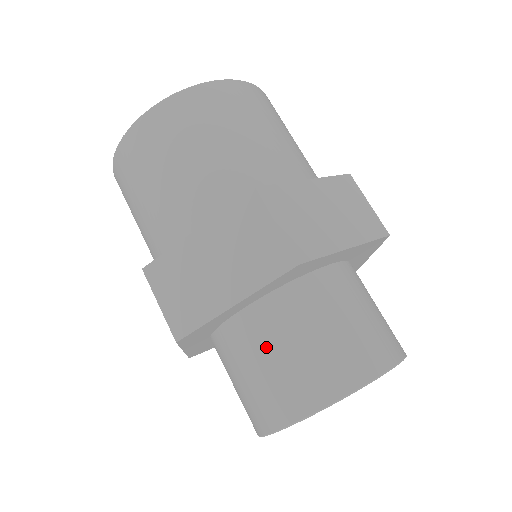
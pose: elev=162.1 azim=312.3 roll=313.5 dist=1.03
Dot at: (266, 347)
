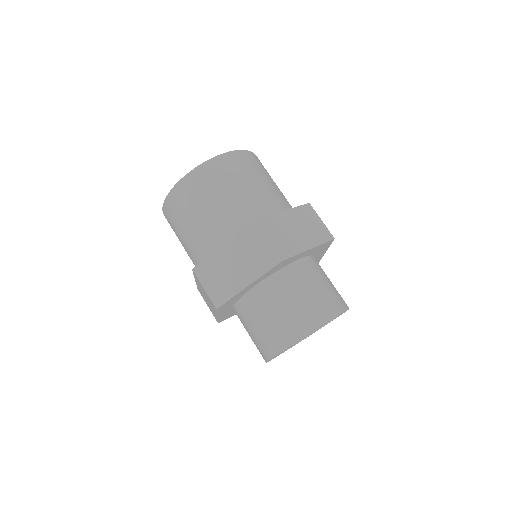
Dot at: (267, 308)
